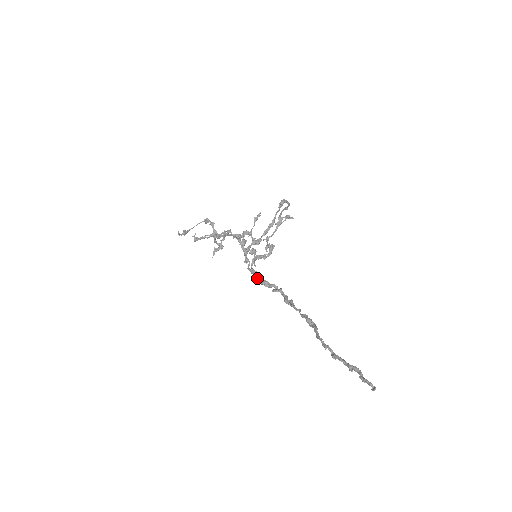
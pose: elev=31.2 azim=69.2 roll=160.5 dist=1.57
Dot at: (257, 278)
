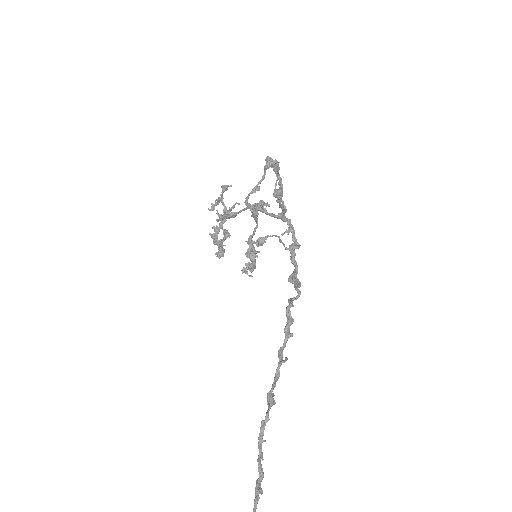
Dot at: (293, 263)
